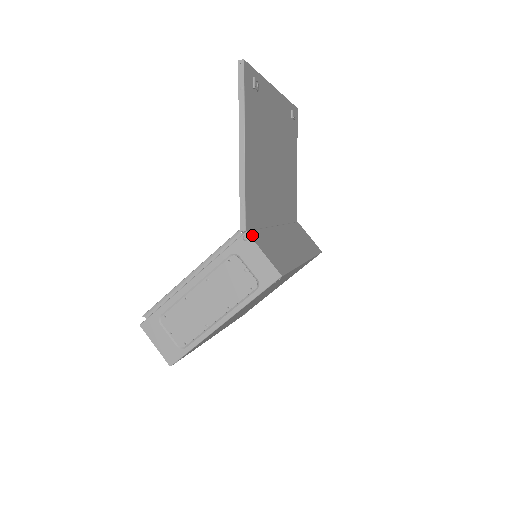
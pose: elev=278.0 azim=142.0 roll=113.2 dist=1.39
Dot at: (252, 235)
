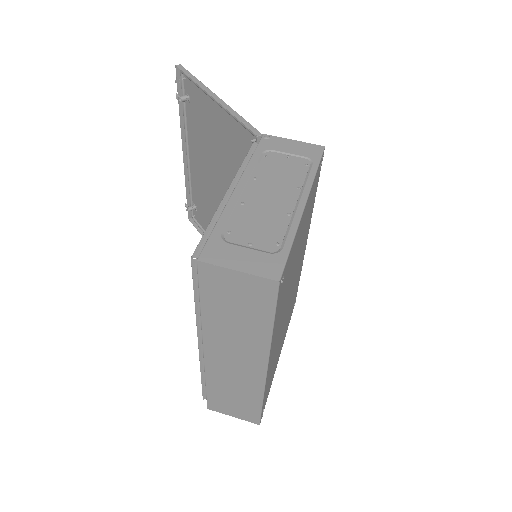
Dot at: occluded
